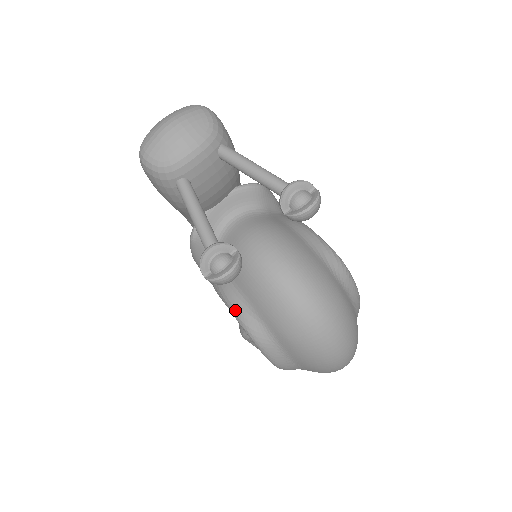
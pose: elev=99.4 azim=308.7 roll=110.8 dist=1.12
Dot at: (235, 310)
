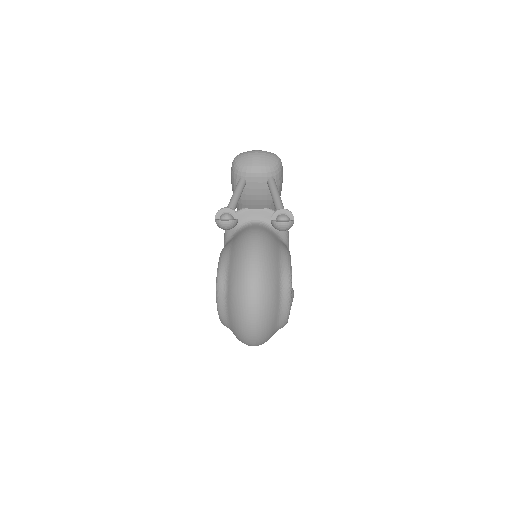
Dot at: (220, 262)
